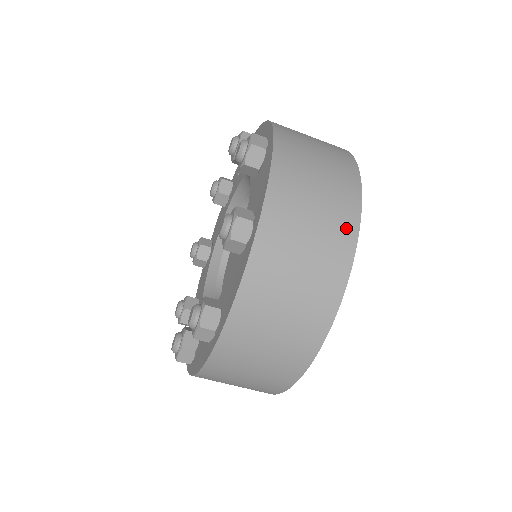
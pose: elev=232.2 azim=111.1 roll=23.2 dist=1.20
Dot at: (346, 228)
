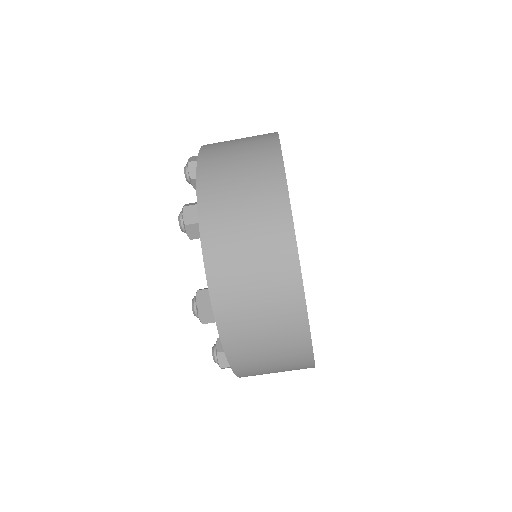
Dot at: occluded
